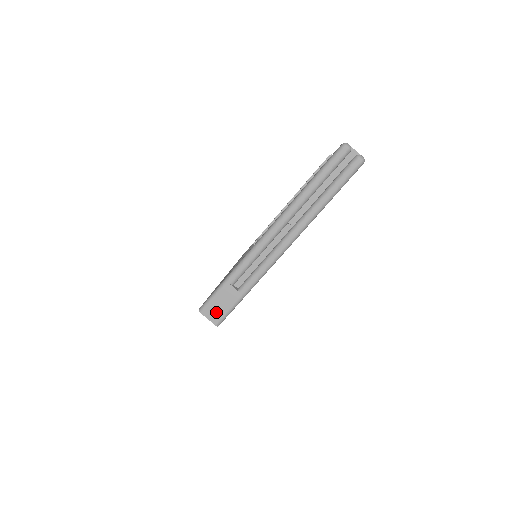
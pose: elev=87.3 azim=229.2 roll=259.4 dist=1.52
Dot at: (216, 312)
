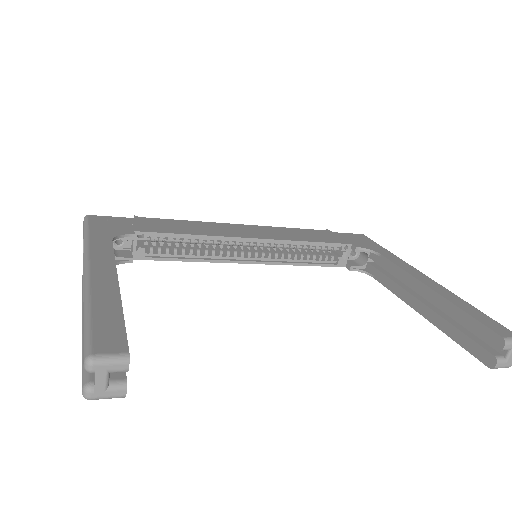
Dot at: occluded
